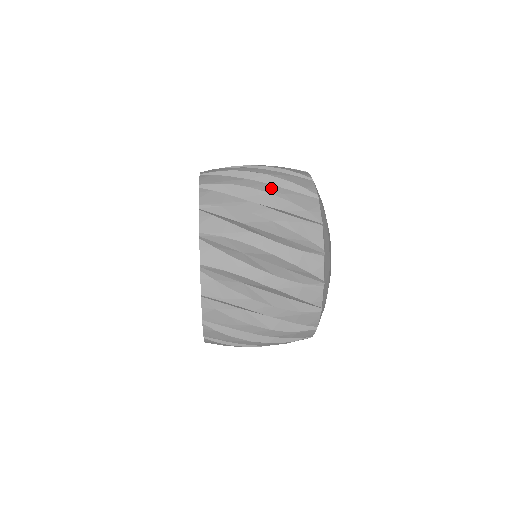
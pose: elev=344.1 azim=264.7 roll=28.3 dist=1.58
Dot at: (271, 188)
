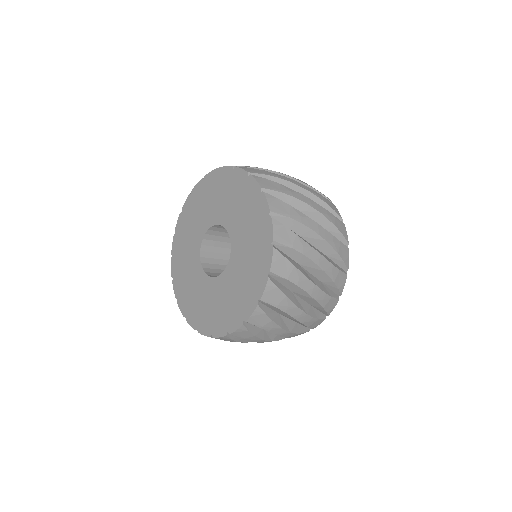
Dot at: (326, 234)
